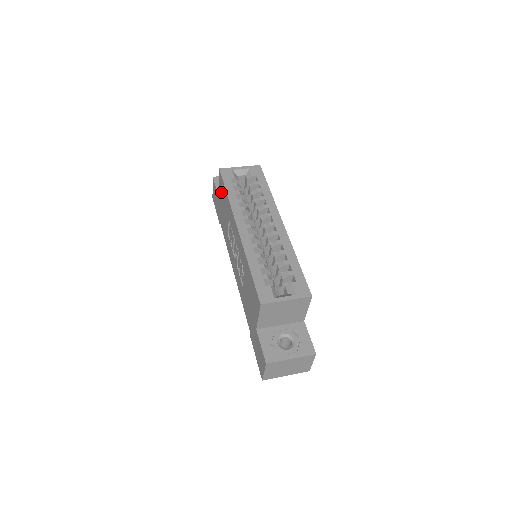
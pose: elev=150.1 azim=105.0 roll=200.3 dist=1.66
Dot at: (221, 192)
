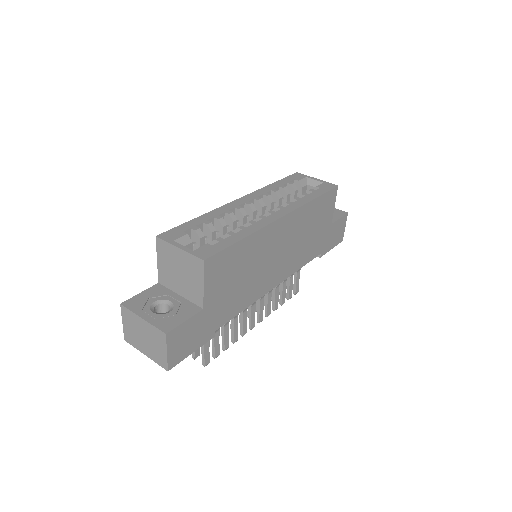
Dot at: occluded
